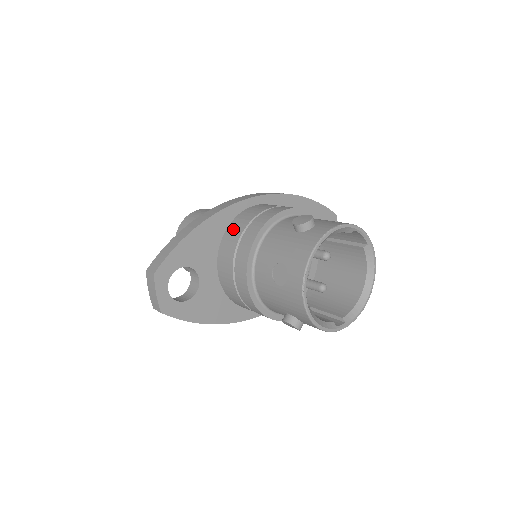
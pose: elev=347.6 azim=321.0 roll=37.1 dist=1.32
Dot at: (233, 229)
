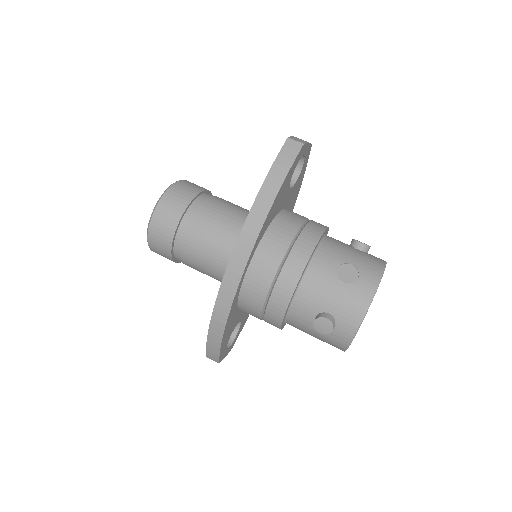
Dot at: (247, 309)
